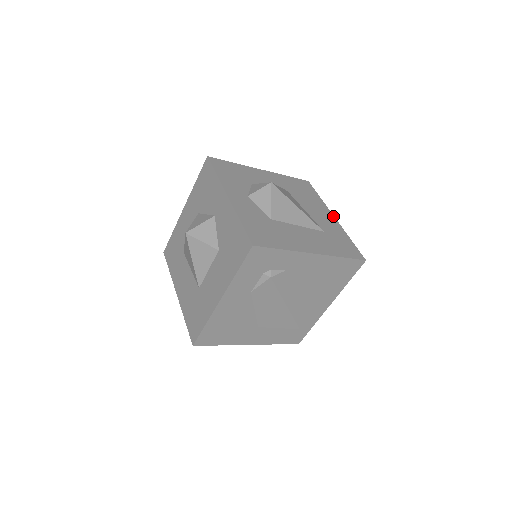
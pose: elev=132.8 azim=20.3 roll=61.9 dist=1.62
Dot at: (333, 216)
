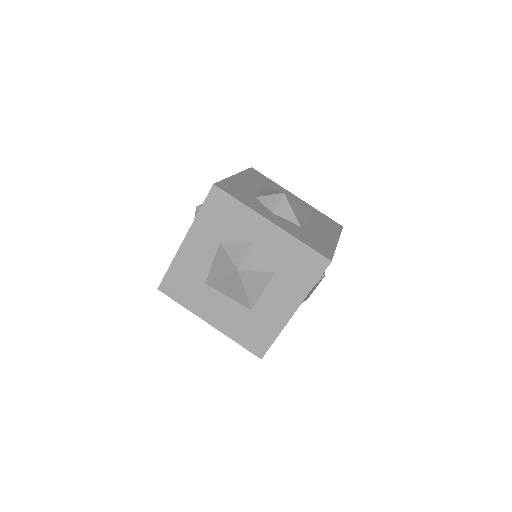
Dot at: (296, 196)
